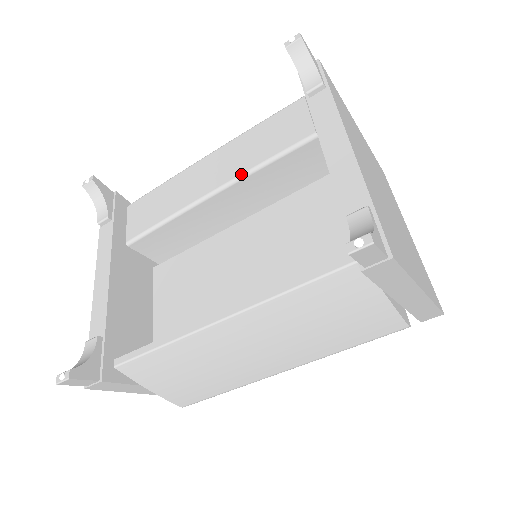
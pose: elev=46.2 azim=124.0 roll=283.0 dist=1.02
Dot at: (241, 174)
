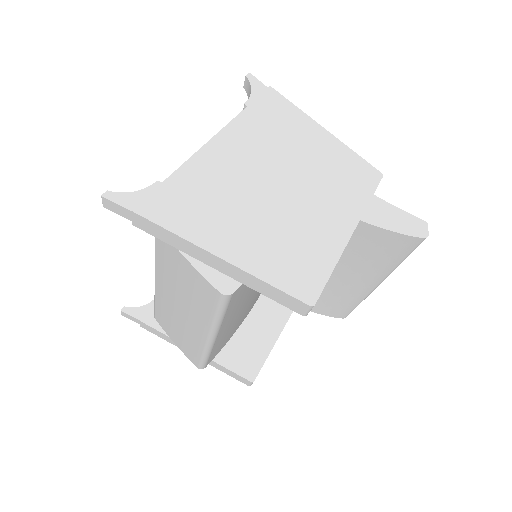
Dot at: occluded
